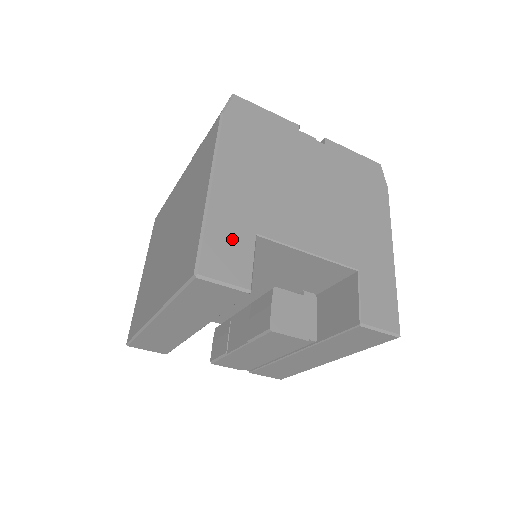
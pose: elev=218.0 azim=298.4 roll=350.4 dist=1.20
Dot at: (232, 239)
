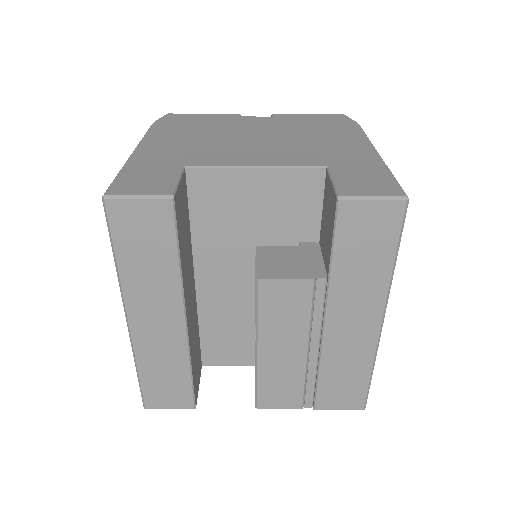
Dot at: (153, 172)
